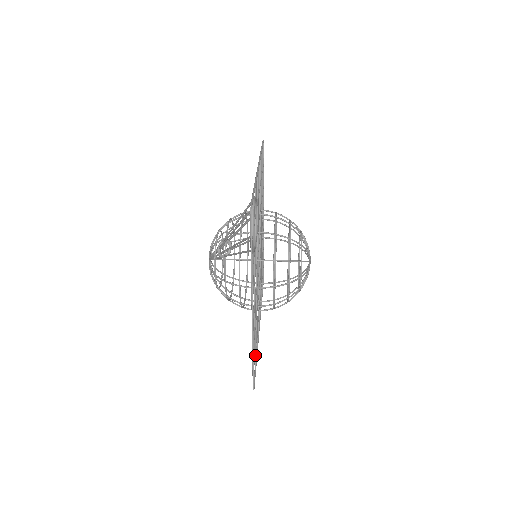
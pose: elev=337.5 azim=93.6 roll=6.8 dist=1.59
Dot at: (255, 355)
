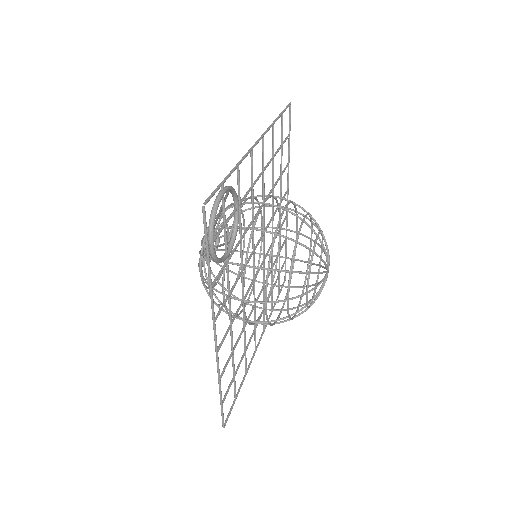
Dot at: (234, 383)
